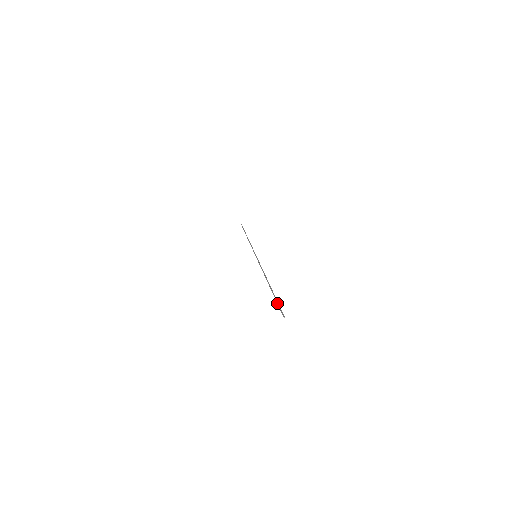
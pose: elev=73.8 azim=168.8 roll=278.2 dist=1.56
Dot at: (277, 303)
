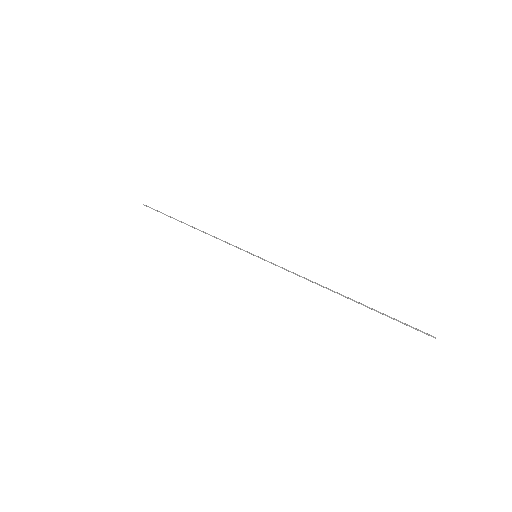
Dot at: (398, 320)
